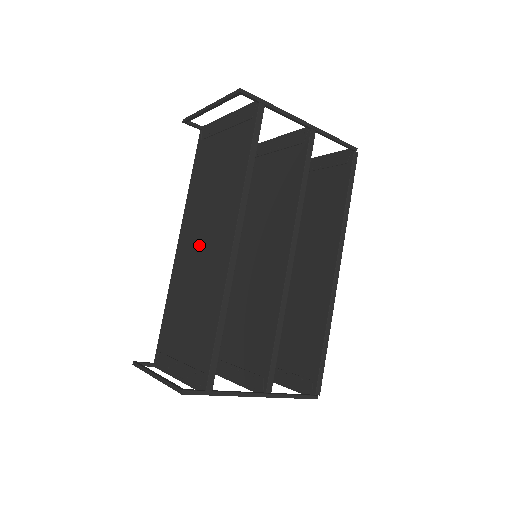
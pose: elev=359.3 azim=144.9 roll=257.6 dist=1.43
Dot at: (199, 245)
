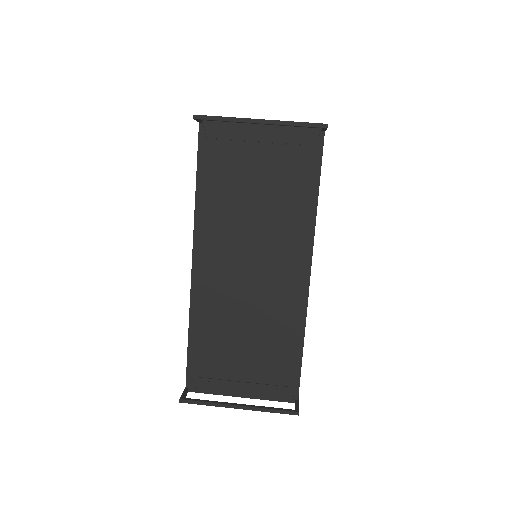
Dot at: (245, 270)
